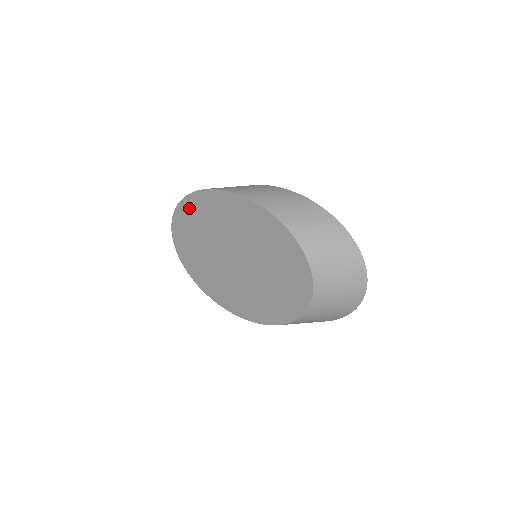
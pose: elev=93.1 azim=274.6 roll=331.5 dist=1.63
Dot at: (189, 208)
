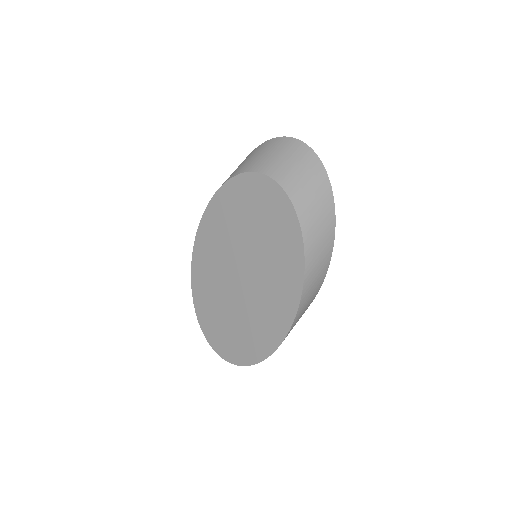
Dot at: (202, 307)
